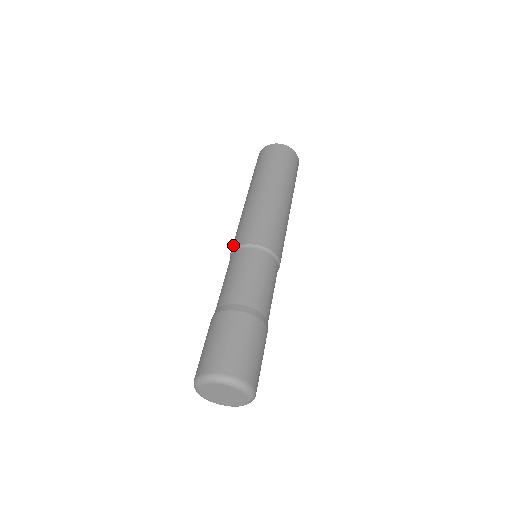
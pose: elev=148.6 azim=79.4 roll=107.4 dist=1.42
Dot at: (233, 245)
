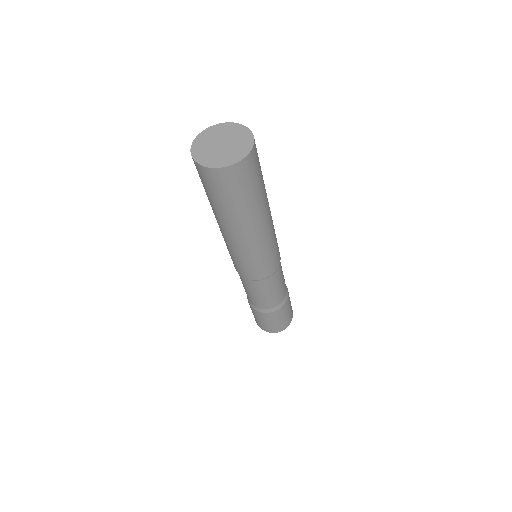
Dot at: (250, 277)
